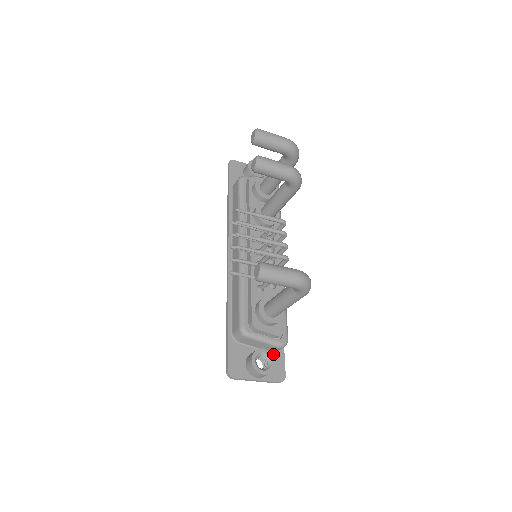
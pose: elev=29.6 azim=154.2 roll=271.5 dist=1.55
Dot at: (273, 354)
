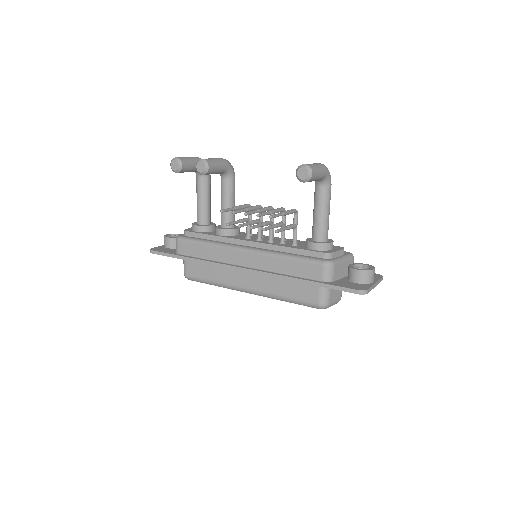
Dot at: occluded
